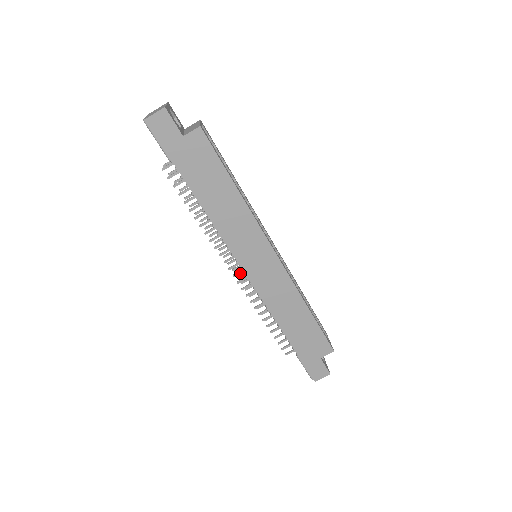
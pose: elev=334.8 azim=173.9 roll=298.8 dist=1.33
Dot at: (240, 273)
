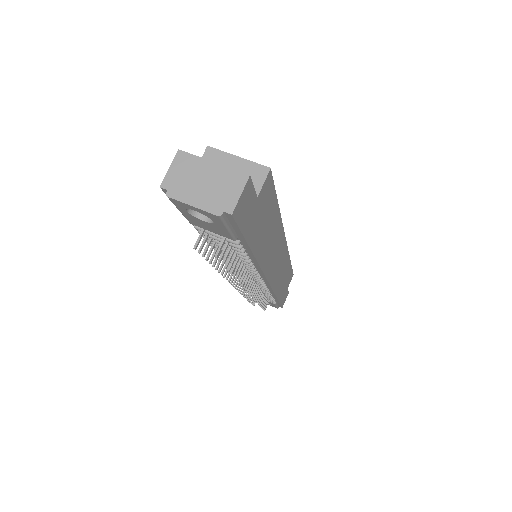
Dot at: (253, 285)
